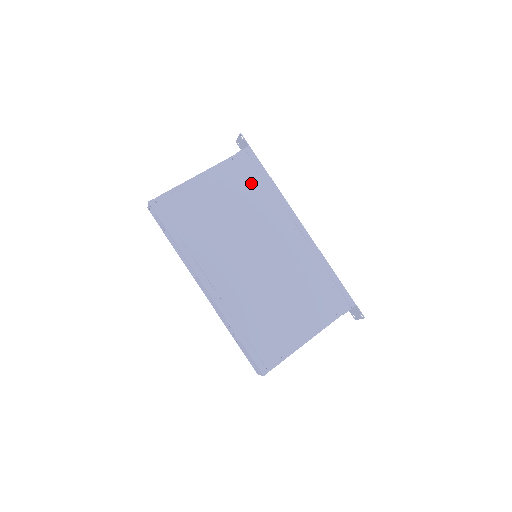
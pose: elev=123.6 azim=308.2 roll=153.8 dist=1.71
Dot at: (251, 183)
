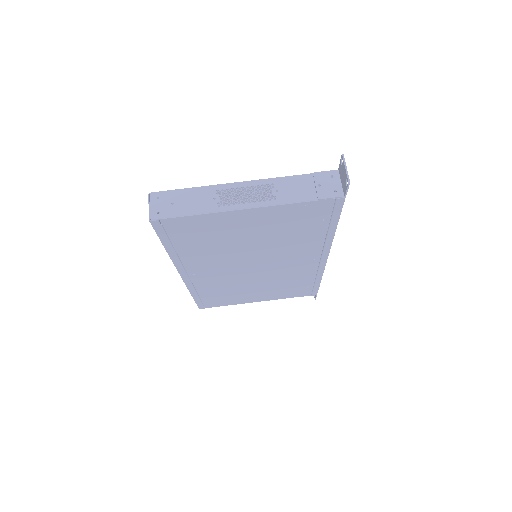
Dot at: (306, 226)
